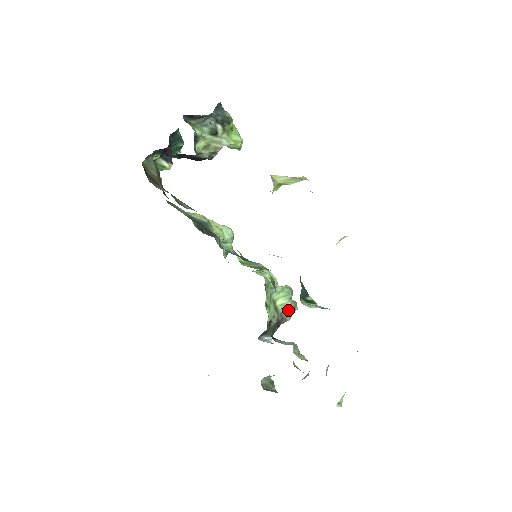
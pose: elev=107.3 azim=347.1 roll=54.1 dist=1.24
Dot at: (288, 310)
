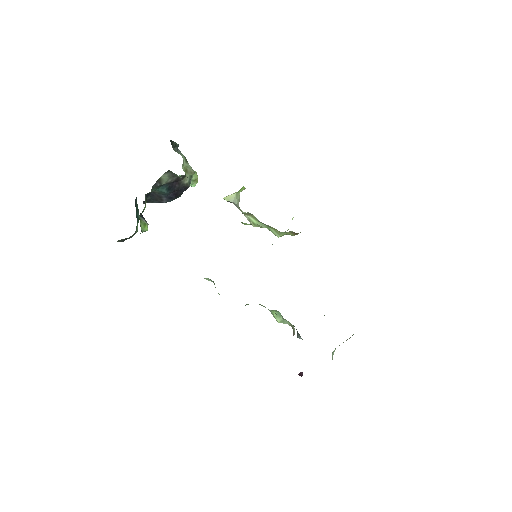
Dot at: (289, 322)
